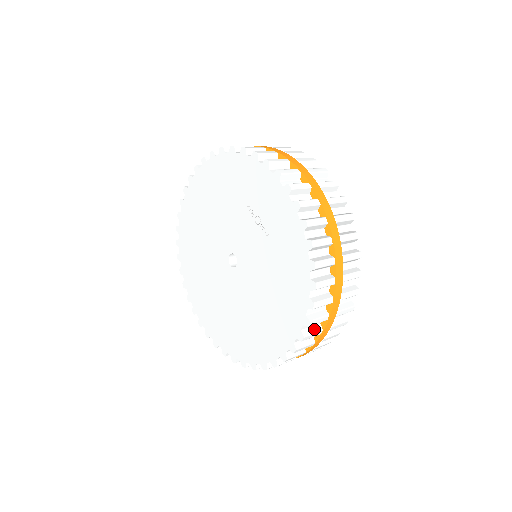
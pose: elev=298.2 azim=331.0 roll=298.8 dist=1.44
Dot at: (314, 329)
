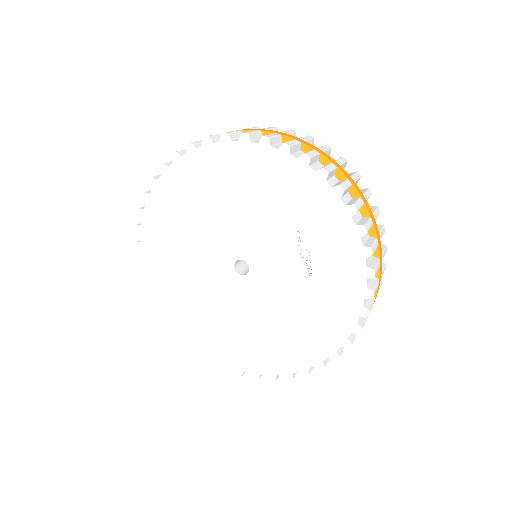
Dot at: occluded
